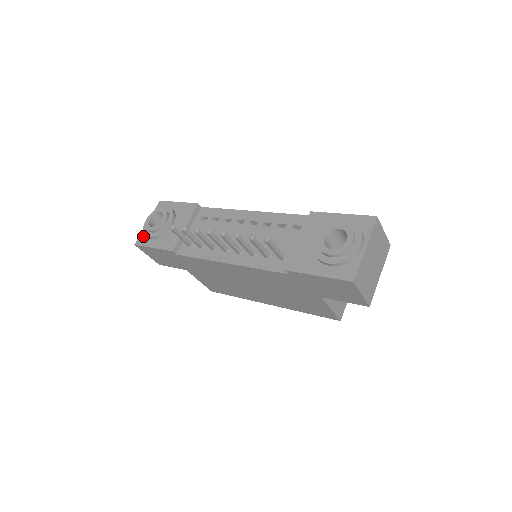
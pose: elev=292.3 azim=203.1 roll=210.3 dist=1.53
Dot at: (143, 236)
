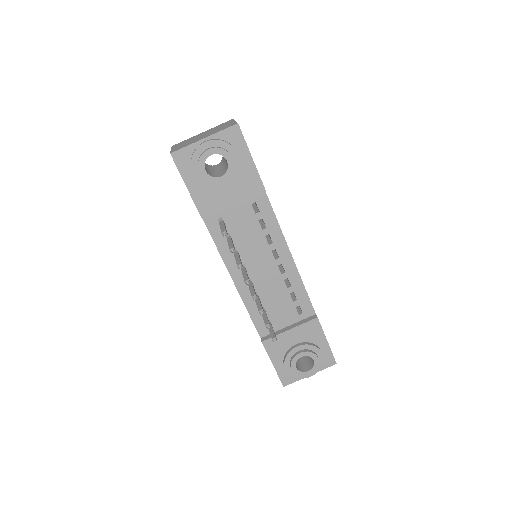
Dot at: (187, 155)
